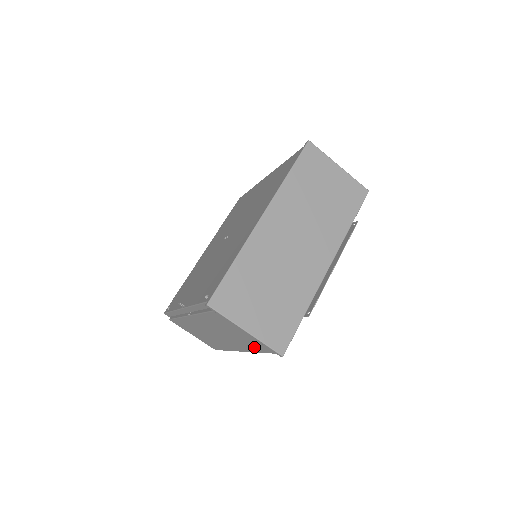
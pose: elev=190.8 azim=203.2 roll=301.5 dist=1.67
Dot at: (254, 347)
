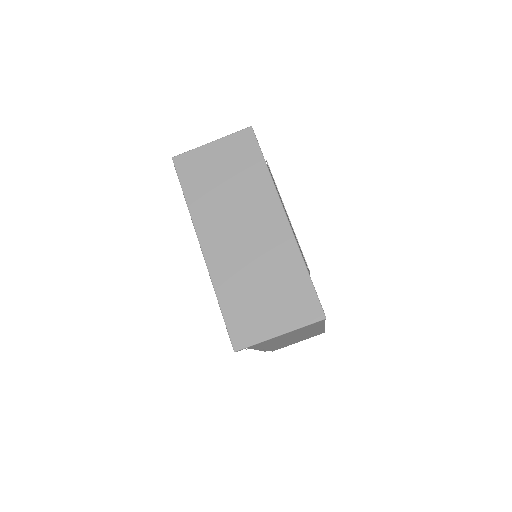
Dot at: occluded
